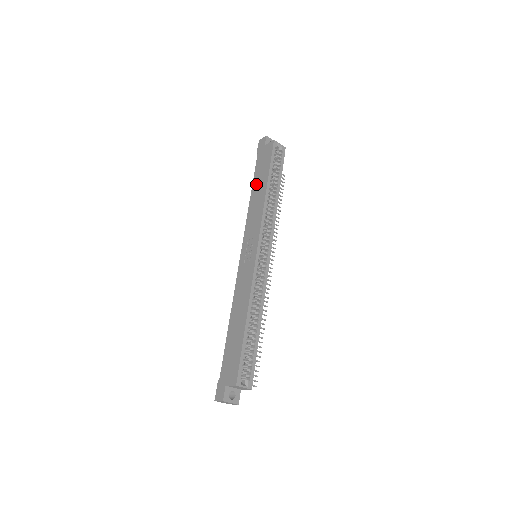
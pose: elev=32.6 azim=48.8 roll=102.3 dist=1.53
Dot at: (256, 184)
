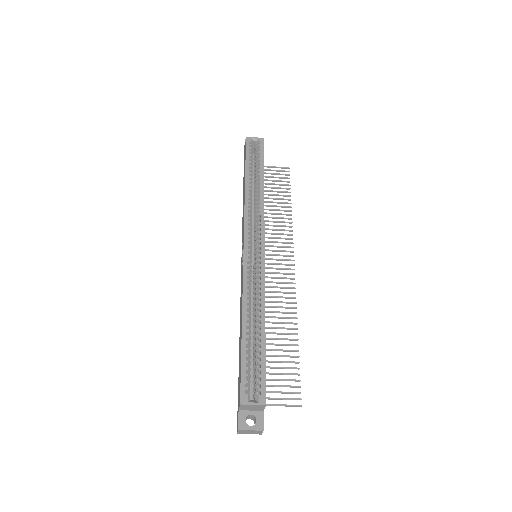
Dot at: (243, 187)
